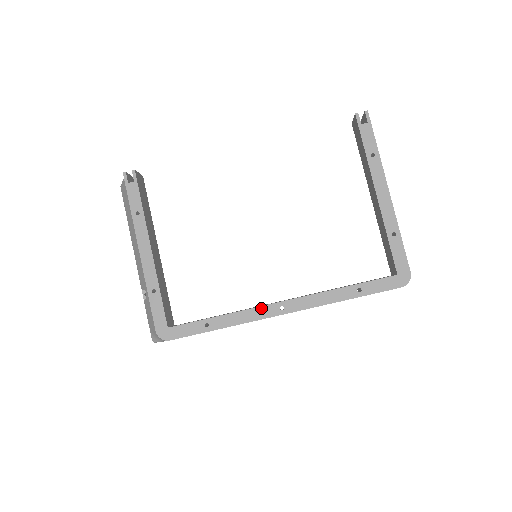
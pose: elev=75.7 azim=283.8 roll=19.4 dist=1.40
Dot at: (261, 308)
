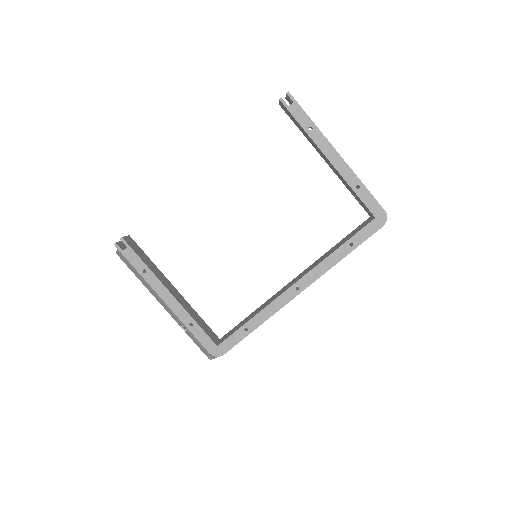
Dot at: (281, 296)
